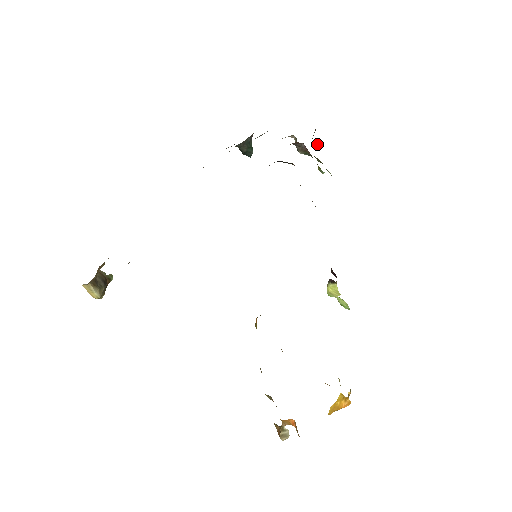
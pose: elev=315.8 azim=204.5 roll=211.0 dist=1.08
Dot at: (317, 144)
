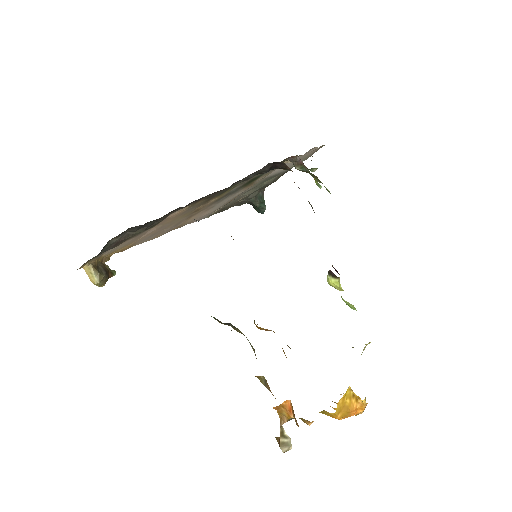
Dot at: (315, 170)
